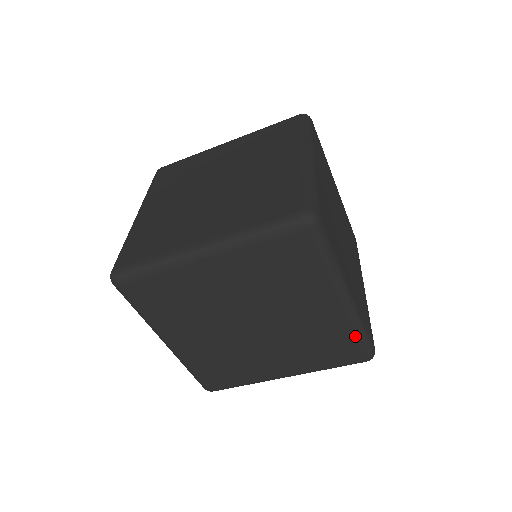
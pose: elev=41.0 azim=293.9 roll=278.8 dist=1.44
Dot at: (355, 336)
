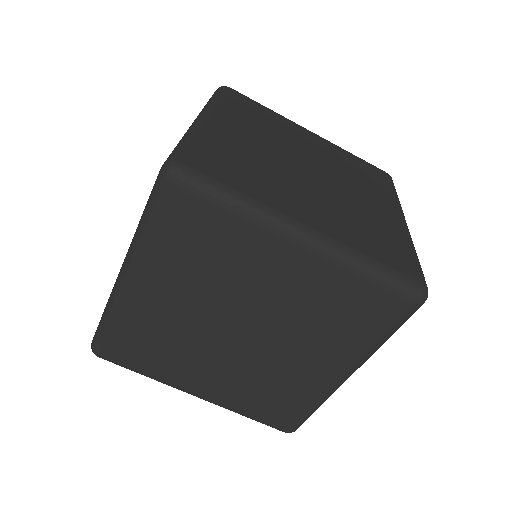
Dot at: (310, 408)
